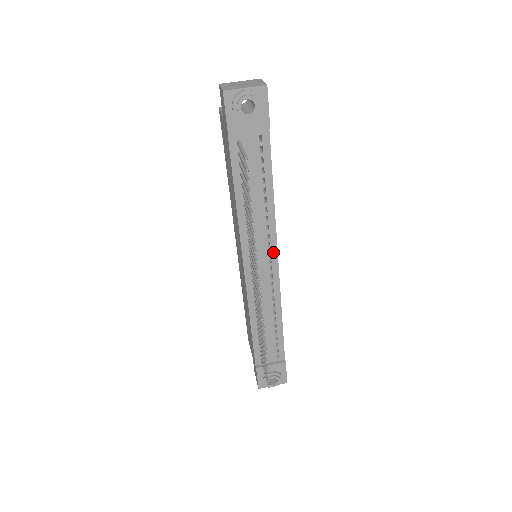
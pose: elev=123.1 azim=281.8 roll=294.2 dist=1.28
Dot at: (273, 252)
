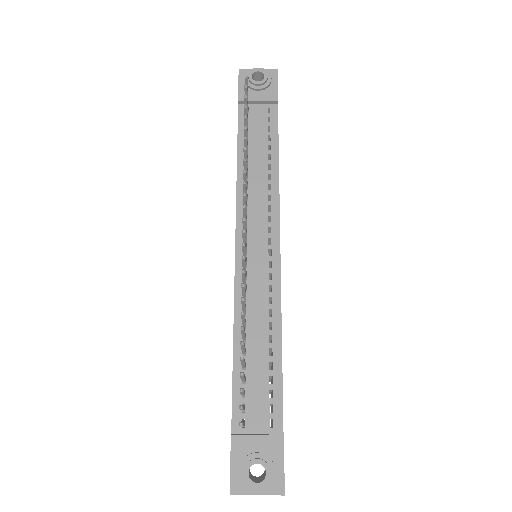
Dot at: (274, 230)
